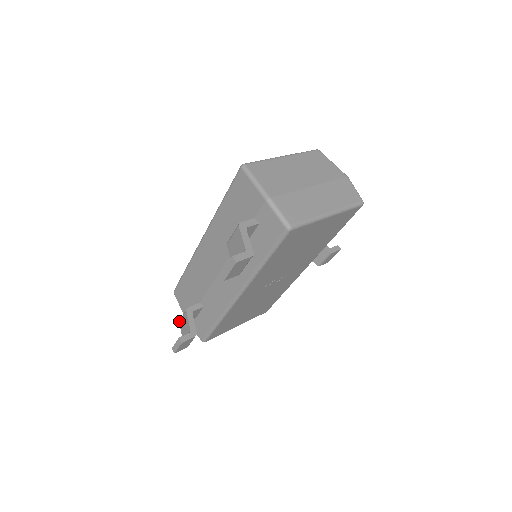
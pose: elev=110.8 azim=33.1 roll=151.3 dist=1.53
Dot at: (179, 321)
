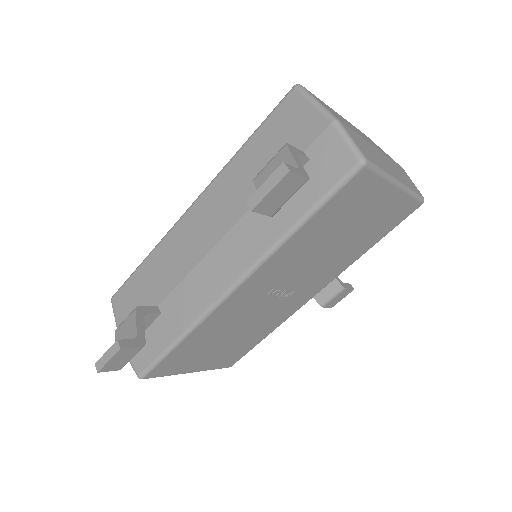
Dot at: occluded
